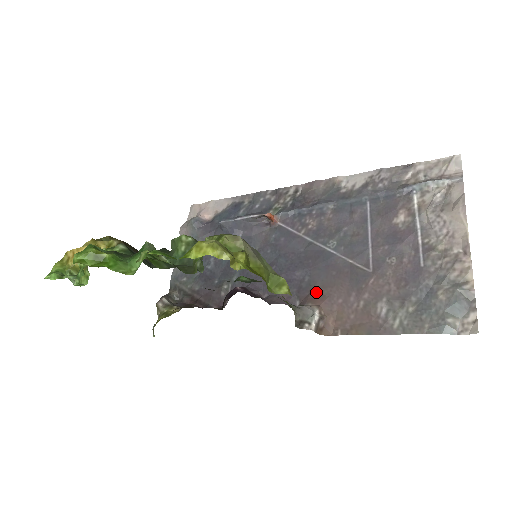
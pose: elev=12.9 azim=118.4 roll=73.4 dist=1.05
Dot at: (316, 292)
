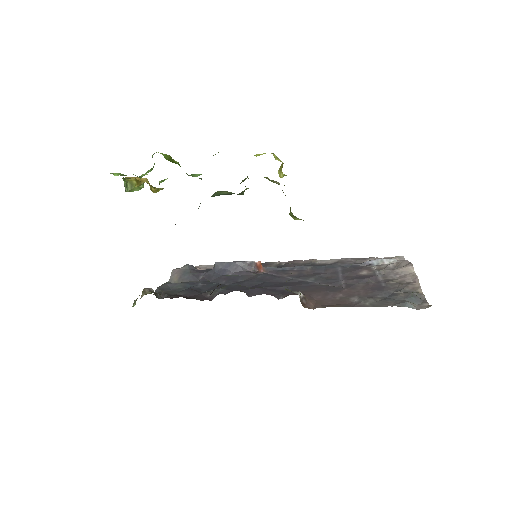
Dot at: occluded
